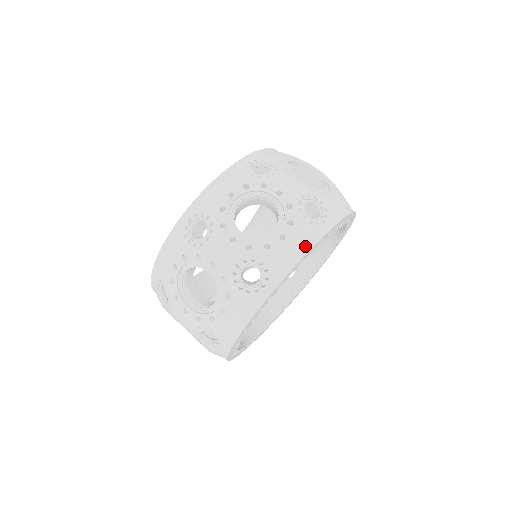
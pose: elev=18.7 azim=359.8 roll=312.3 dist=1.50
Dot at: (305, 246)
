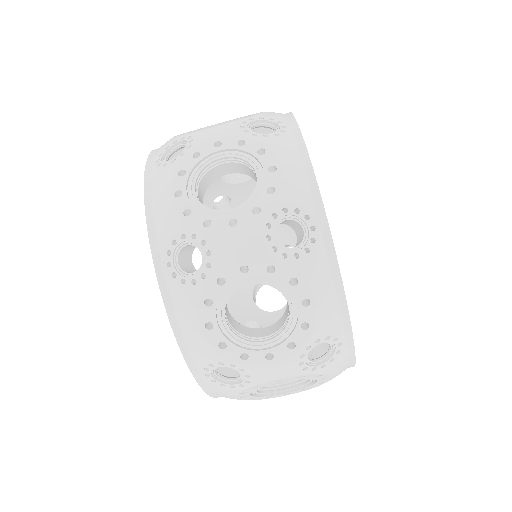
Dot at: (332, 278)
